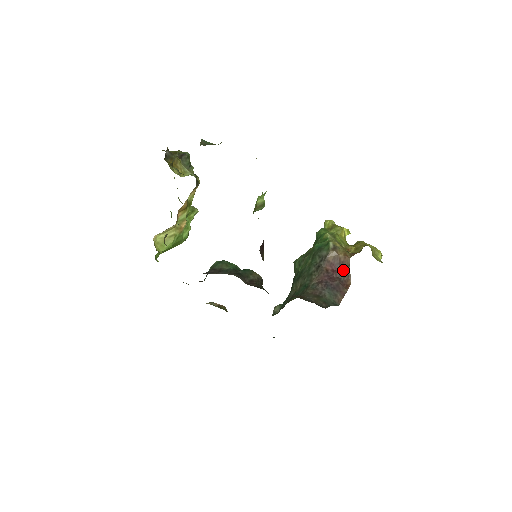
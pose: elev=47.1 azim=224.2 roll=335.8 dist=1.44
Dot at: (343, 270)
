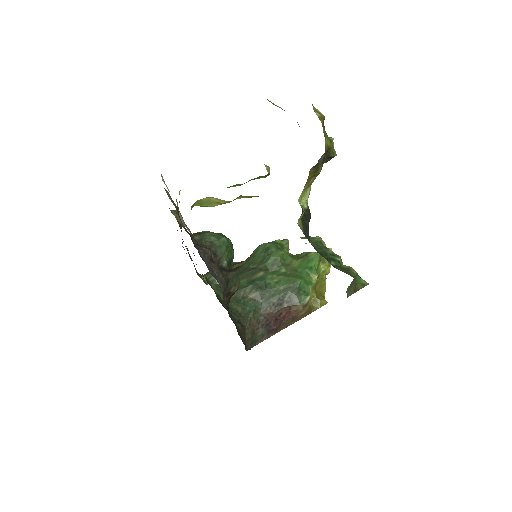
Dot at: (289, 321)
